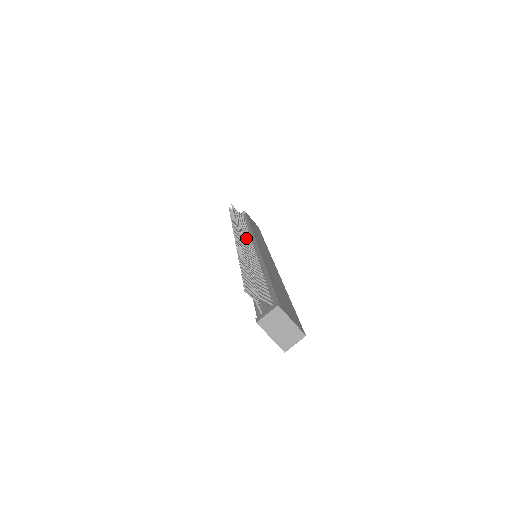
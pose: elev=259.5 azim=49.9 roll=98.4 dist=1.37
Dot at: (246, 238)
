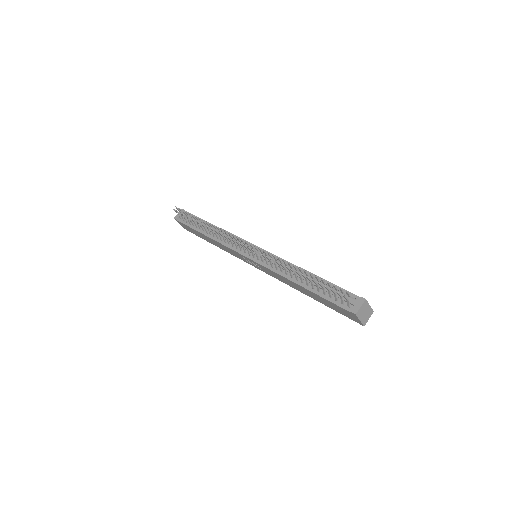
Dot at: occluded
